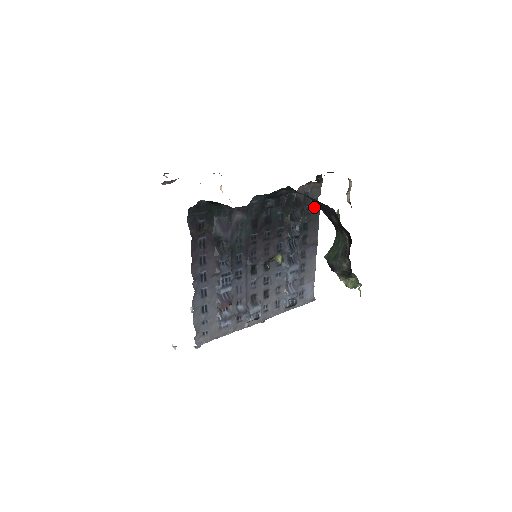
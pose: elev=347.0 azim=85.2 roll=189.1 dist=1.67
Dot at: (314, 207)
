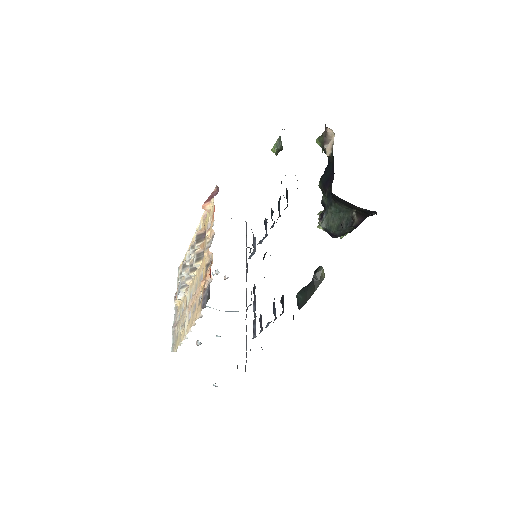
Dot at: occluded
